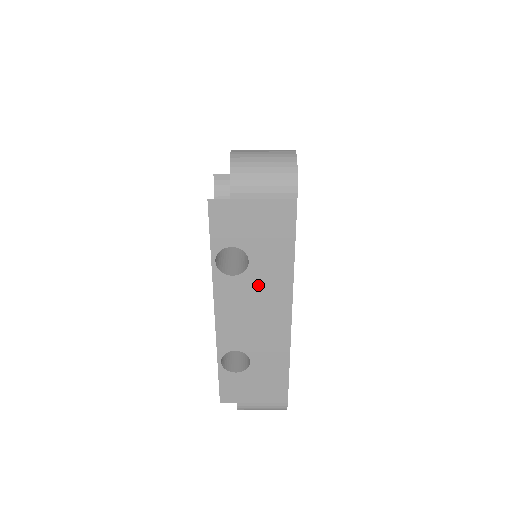
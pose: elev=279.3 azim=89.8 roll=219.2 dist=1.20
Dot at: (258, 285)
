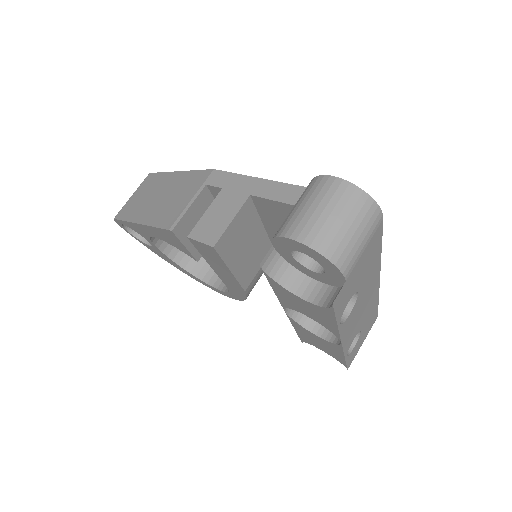
Dot at: (363, 295)
